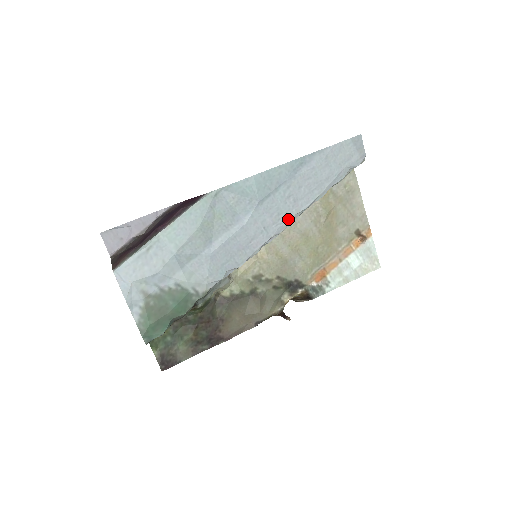
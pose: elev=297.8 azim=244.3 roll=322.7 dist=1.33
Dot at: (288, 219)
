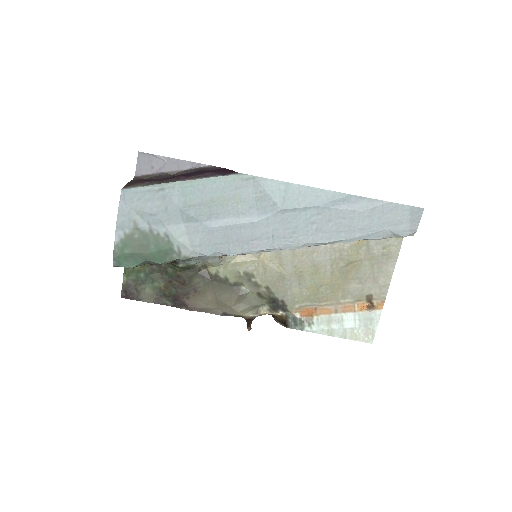
Dot at: (300, 242)
